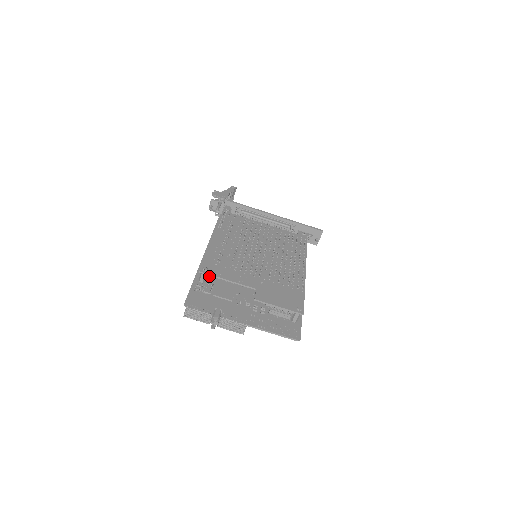
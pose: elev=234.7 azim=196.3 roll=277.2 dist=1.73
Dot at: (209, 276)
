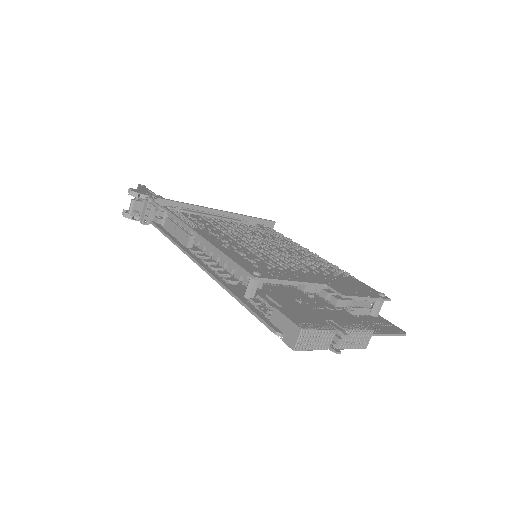
Dot at: (245, 290)
